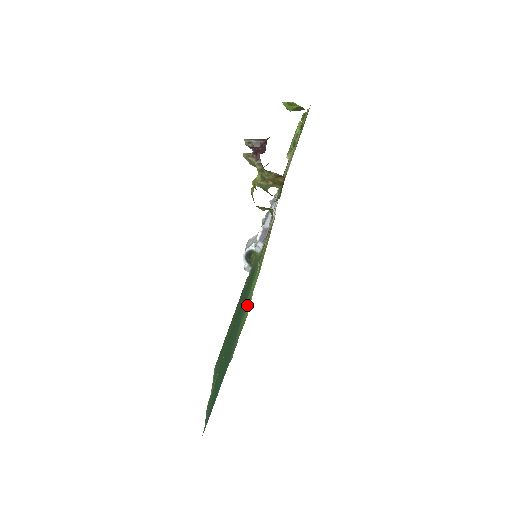
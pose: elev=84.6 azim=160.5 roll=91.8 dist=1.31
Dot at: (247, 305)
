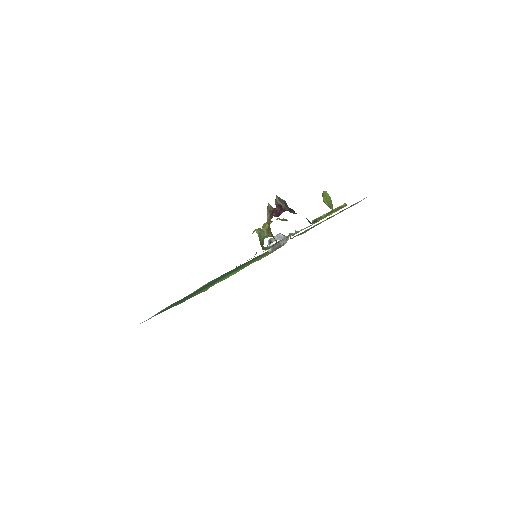
Dot at: occluded
